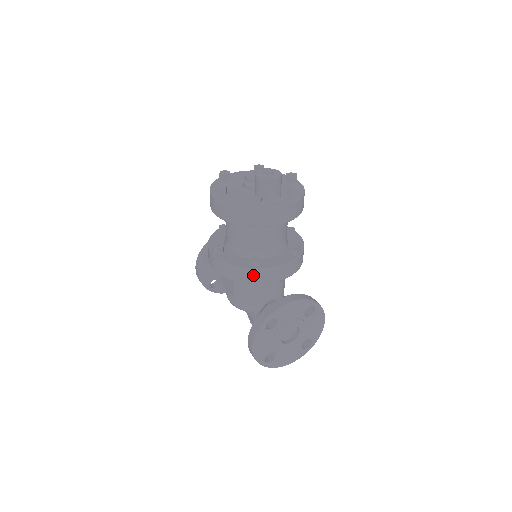
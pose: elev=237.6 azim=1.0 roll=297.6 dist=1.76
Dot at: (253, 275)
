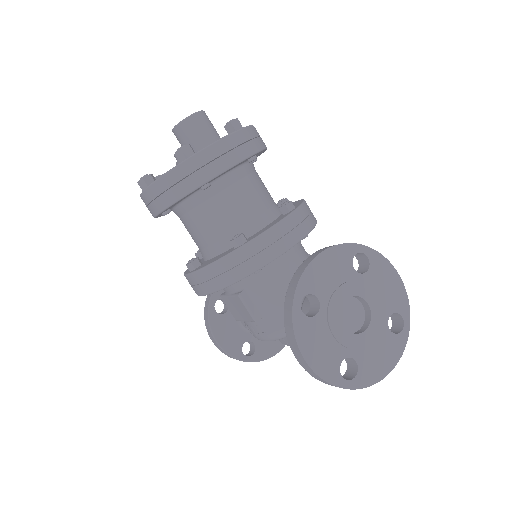
Dot at: (246, 257)
